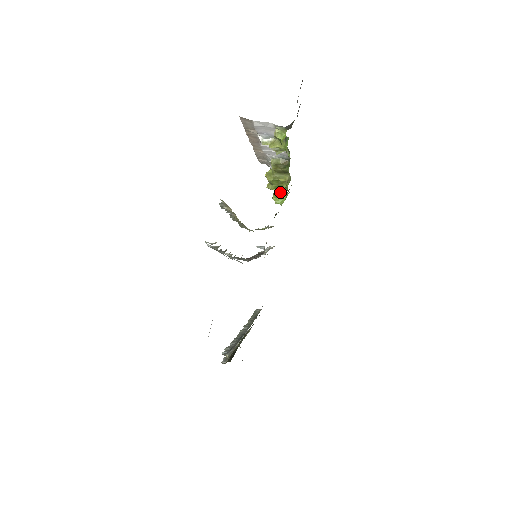
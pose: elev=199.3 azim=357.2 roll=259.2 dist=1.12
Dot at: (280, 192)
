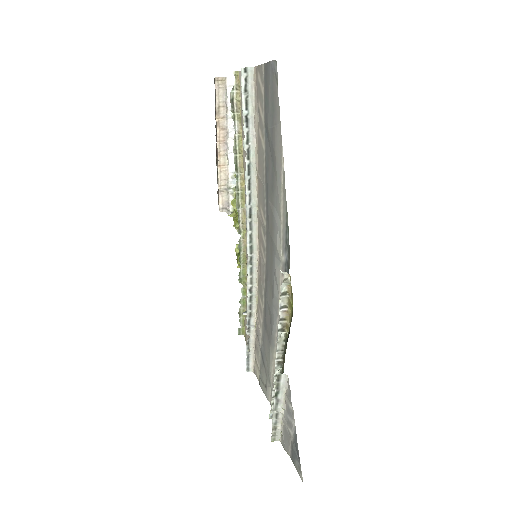
Dot at: occluded
